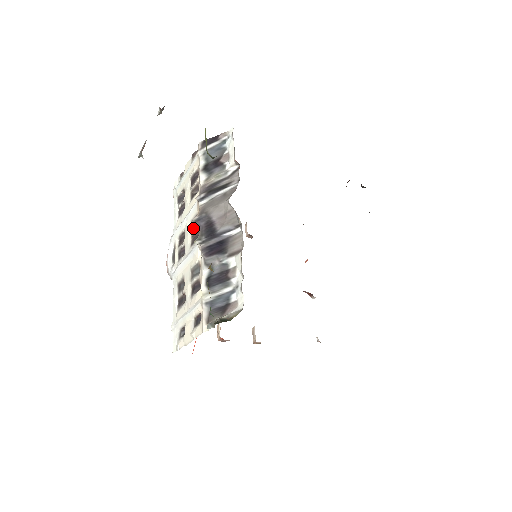
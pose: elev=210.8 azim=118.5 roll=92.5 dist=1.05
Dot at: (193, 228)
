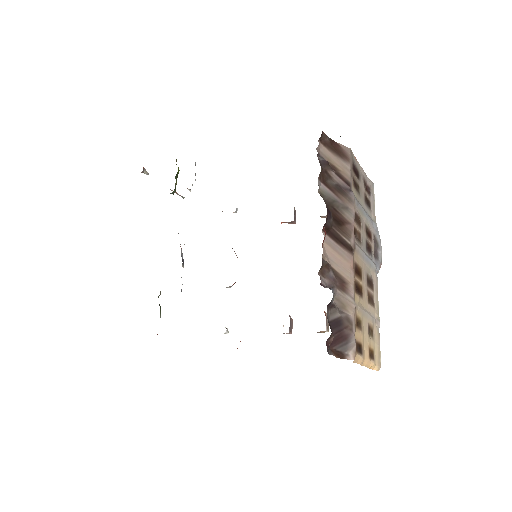
Dot at: occluded
